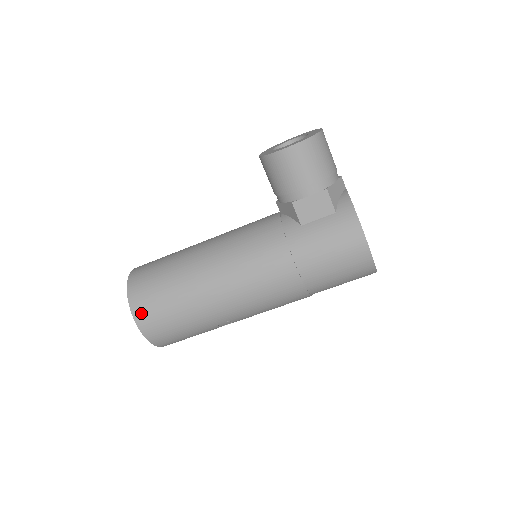
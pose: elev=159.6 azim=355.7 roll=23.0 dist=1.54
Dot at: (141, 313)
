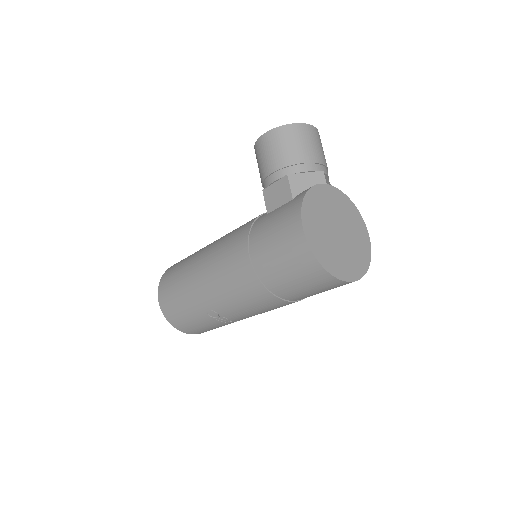
Dot at: (162, 287)
